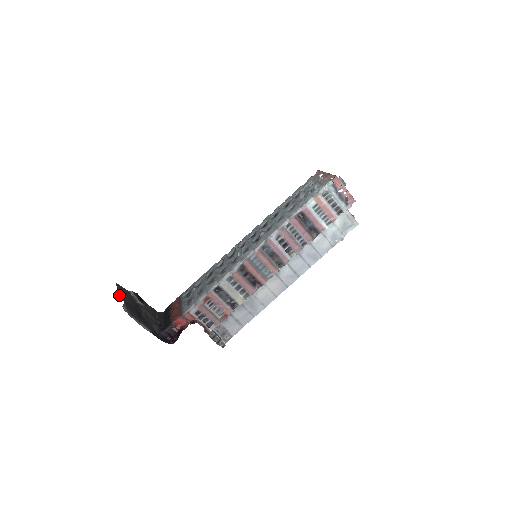
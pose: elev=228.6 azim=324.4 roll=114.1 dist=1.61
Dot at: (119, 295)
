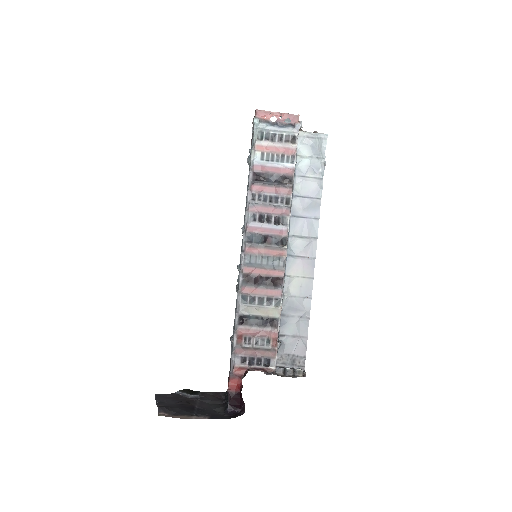
Dot at: (156, 404)
